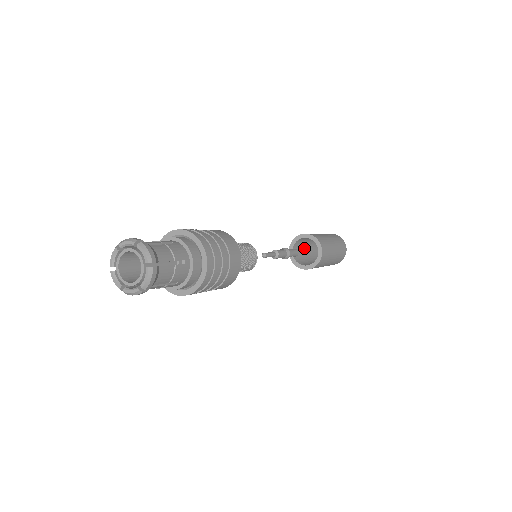
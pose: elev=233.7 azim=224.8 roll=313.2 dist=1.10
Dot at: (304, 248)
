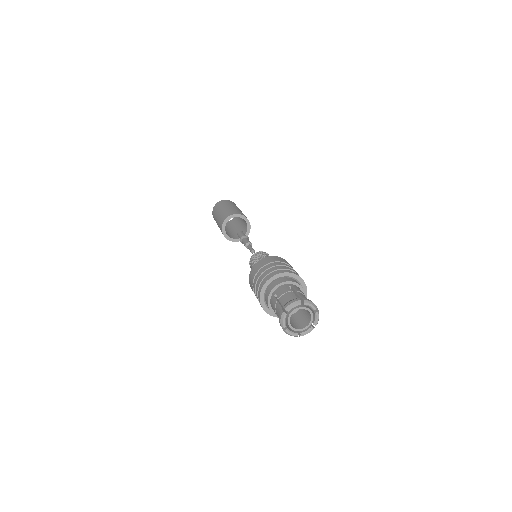
Dot at: occluded
